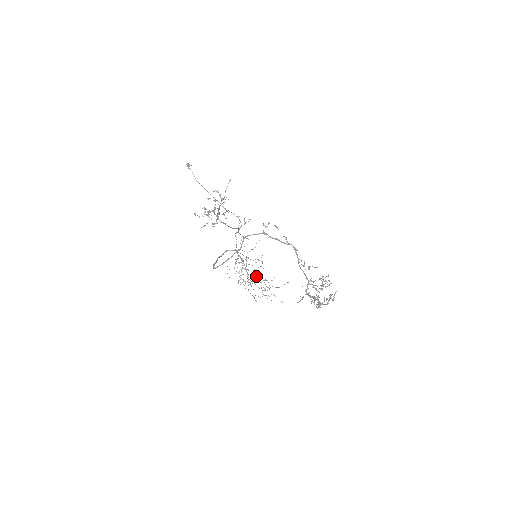
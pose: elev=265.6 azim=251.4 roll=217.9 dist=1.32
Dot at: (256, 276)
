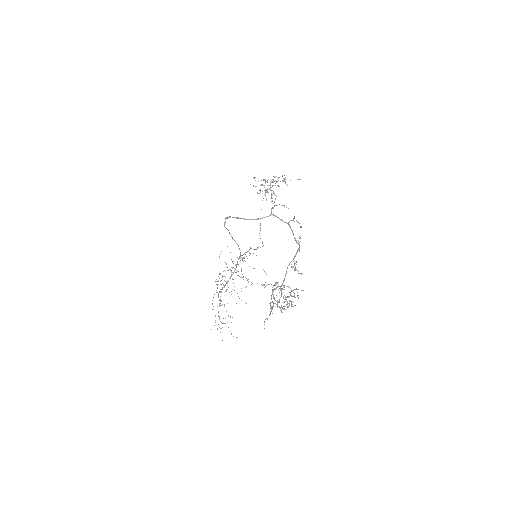
Dot at: (231, 291)
